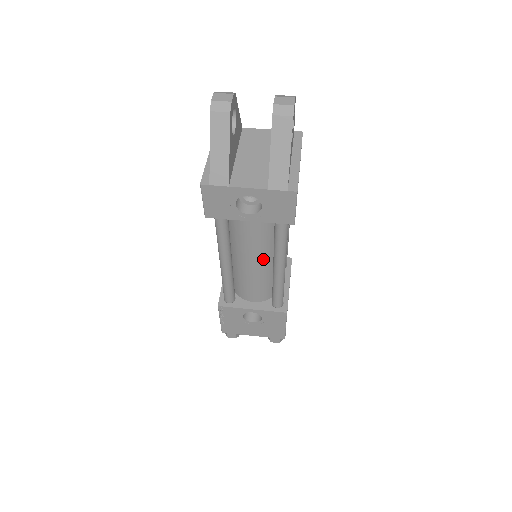
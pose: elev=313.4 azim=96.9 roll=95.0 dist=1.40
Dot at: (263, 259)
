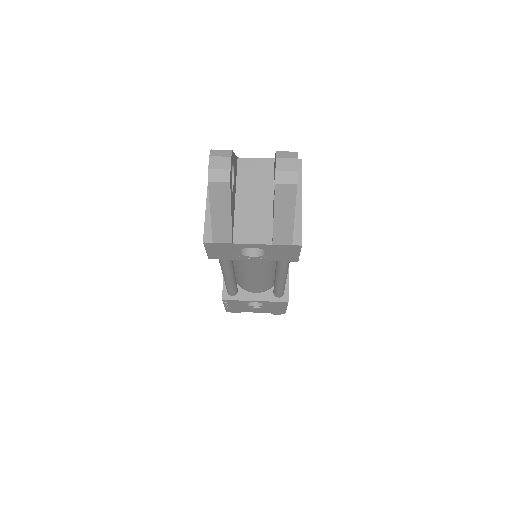
Dot at: (265, 271)
